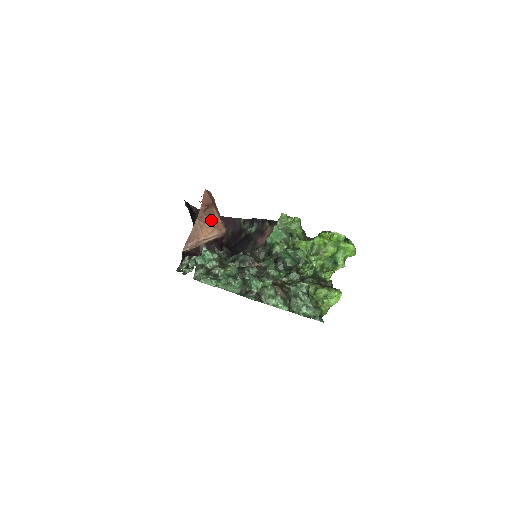
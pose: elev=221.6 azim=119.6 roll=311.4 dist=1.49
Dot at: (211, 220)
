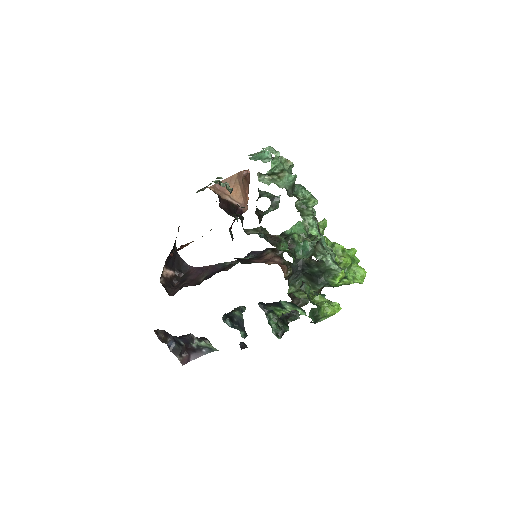
Dot at: (243, 188)
